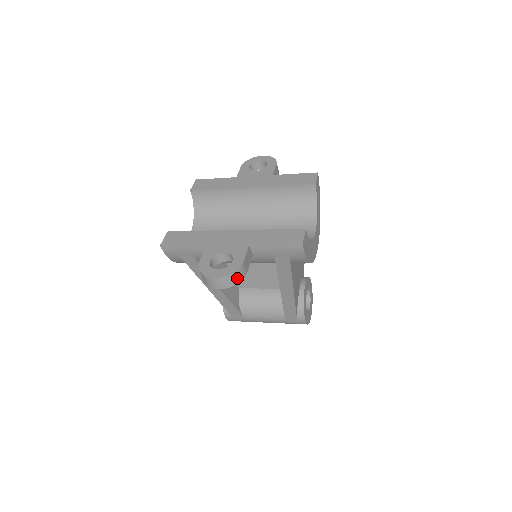
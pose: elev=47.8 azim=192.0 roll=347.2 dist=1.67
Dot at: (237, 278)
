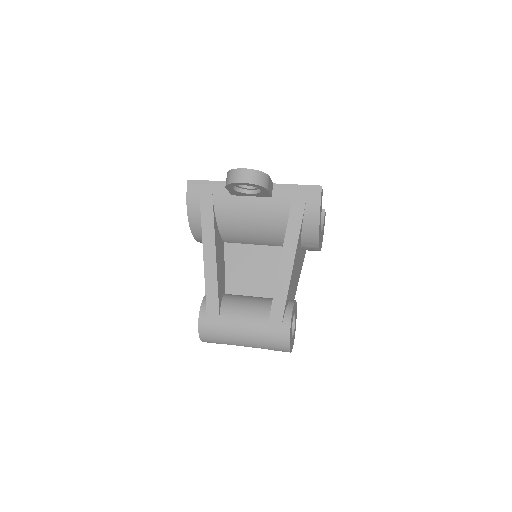
Dot at: (262, 180)
